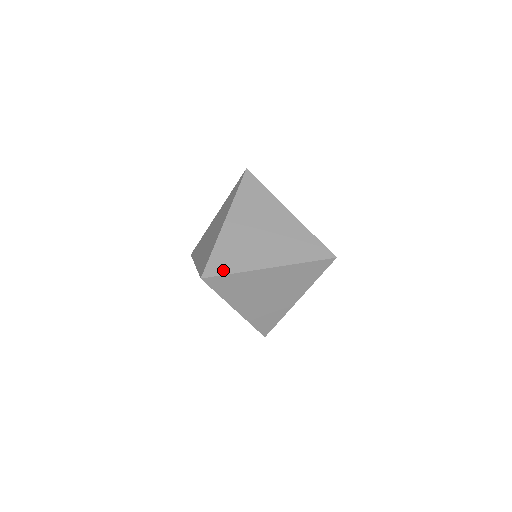
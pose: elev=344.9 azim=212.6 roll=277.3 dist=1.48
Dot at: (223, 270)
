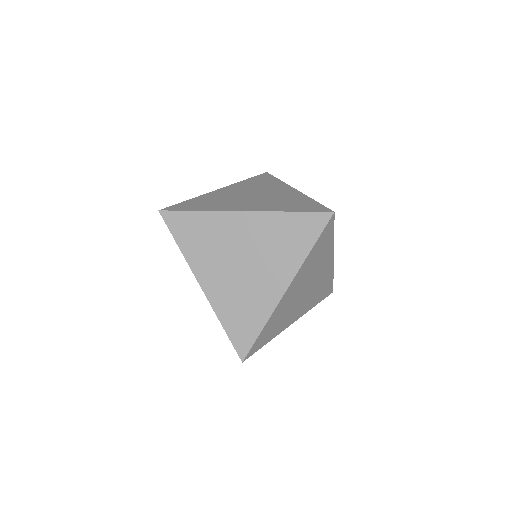
Dot at: (262, 345)
